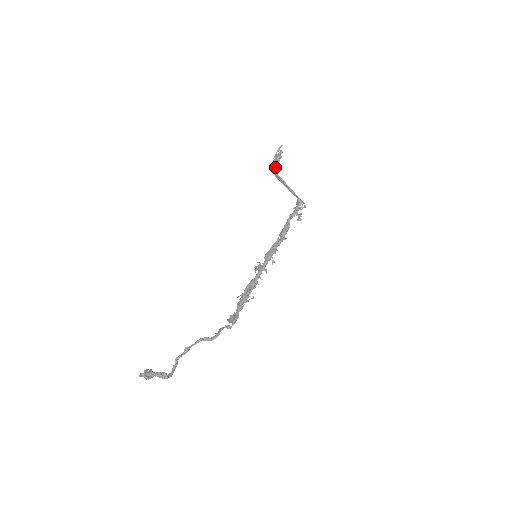
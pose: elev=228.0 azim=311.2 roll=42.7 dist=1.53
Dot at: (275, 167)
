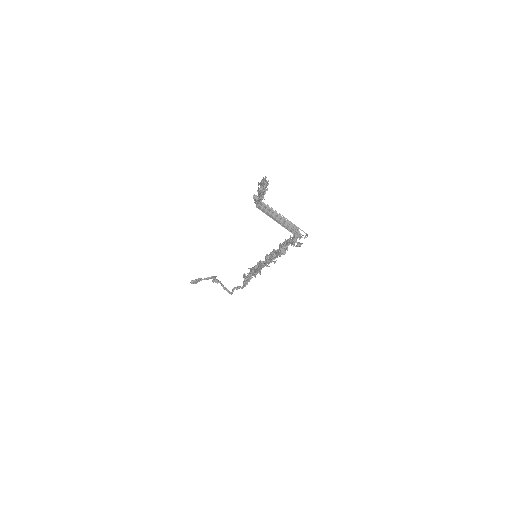
Dot at: (258, 204)
